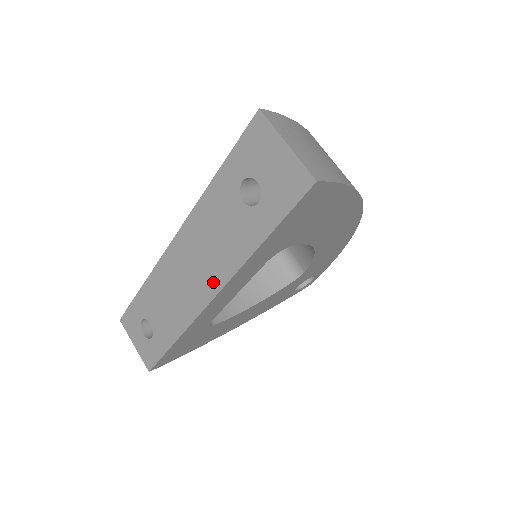
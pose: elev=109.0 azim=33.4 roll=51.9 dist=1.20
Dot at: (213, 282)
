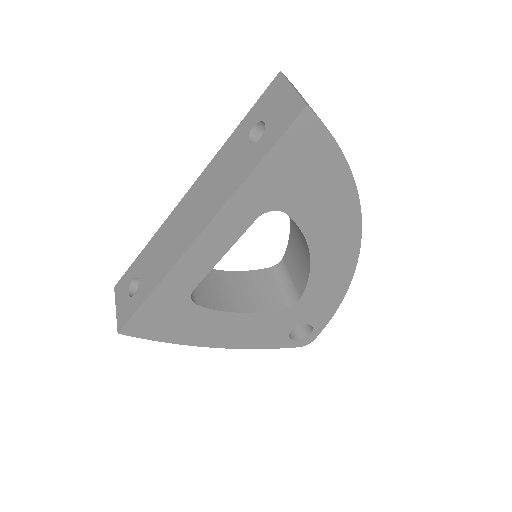
Dot at: (204, 219)
